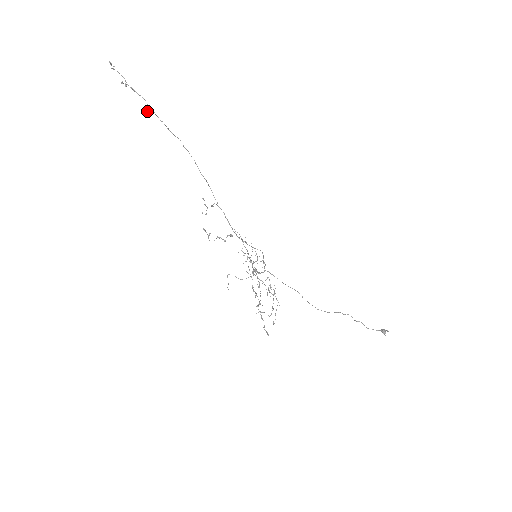
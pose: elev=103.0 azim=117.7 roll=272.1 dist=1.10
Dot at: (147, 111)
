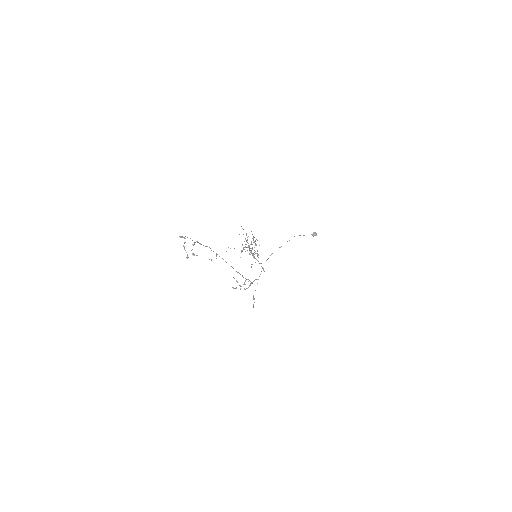
Dot at: (211, 260)
